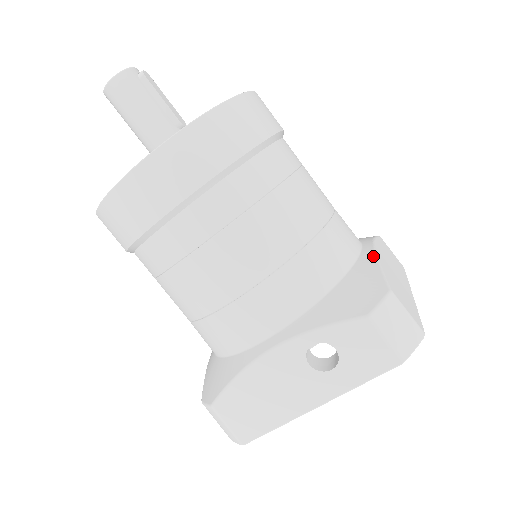
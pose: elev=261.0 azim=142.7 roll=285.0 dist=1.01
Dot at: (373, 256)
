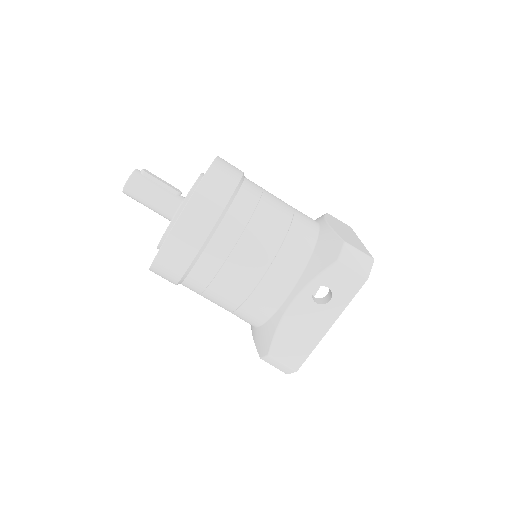
Dot at: (327, 227)
